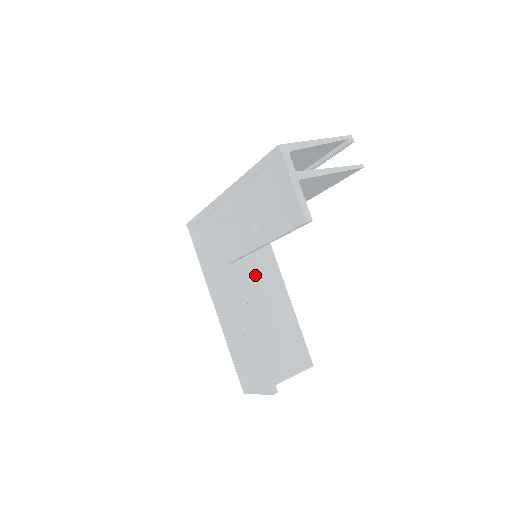
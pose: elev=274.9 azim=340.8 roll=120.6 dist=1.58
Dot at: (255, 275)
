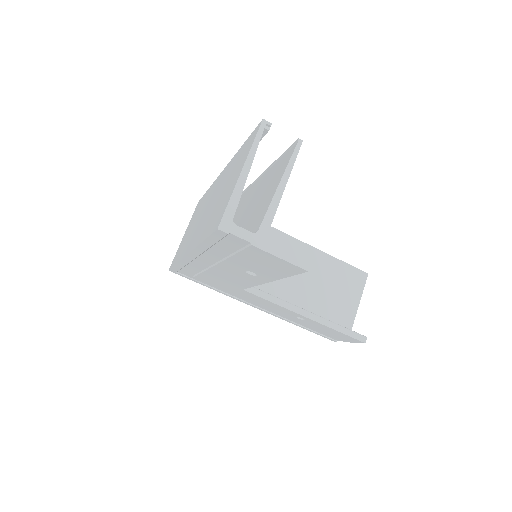
Dot at: occluded
